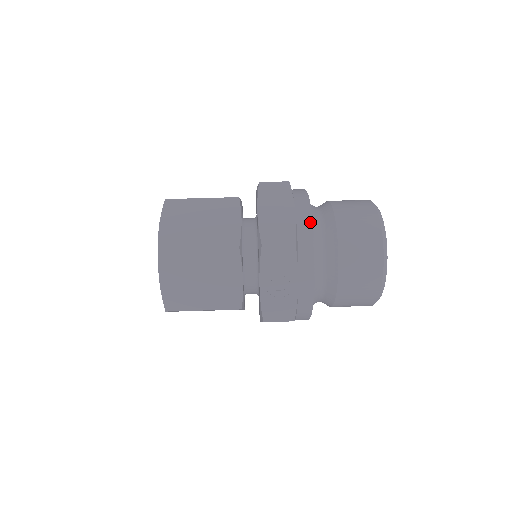
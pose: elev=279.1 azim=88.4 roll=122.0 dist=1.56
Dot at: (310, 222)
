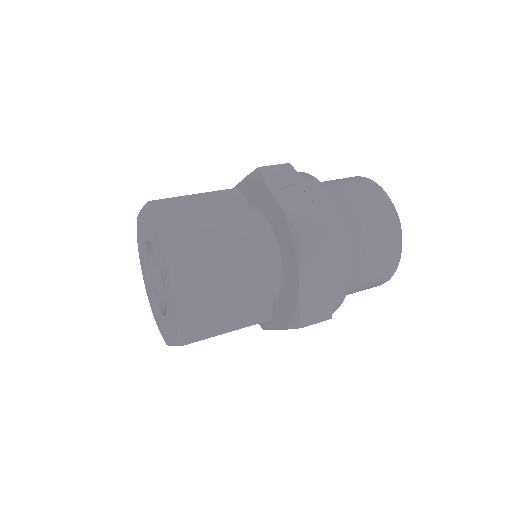
Dot at: occluded
